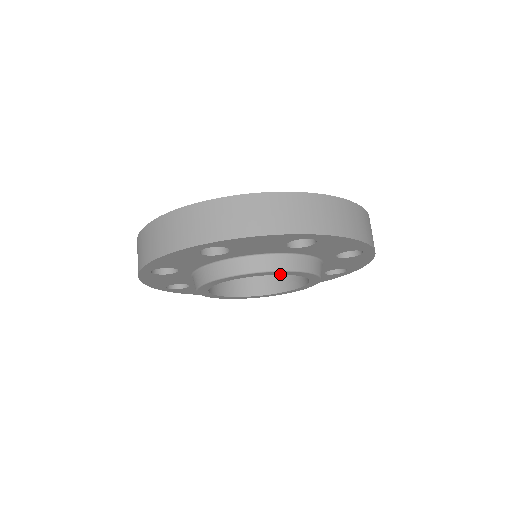
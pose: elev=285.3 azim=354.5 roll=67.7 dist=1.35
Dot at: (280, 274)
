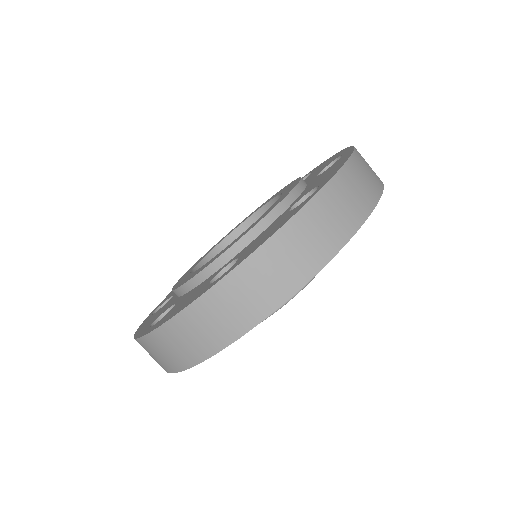
Dot at: occluded
